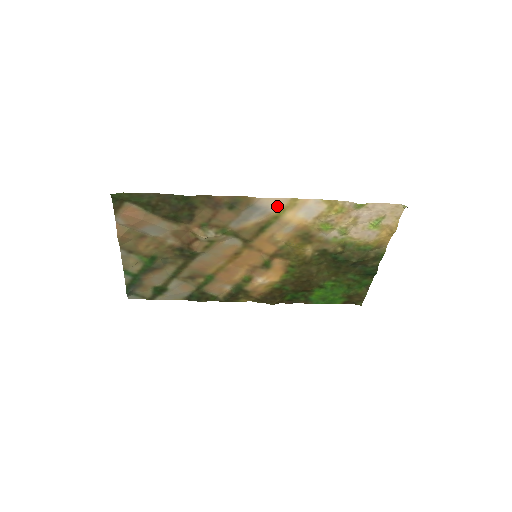
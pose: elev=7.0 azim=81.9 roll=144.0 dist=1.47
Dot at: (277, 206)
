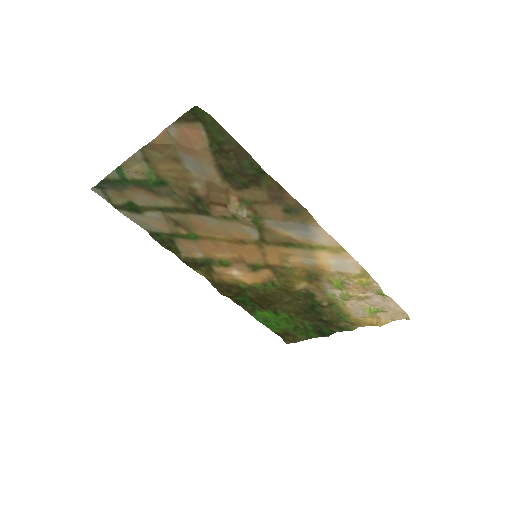
Dot at: (324, 241)
